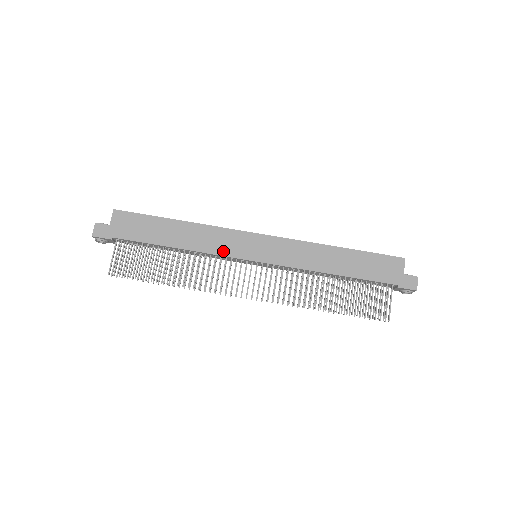
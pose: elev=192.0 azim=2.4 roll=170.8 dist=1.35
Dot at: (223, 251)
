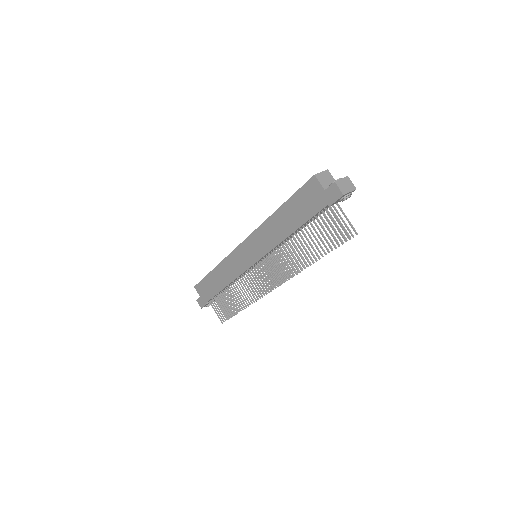
Dot at: (238, 272)
